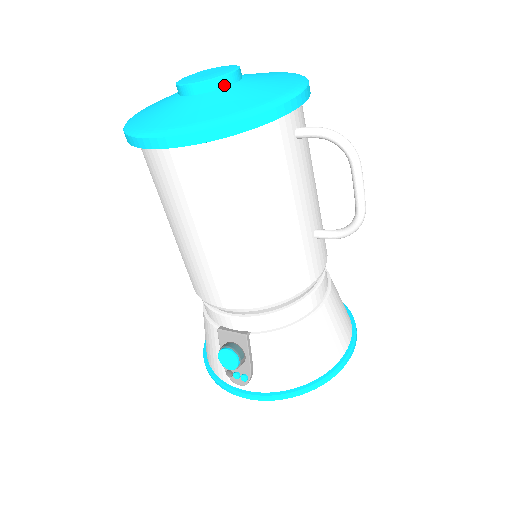
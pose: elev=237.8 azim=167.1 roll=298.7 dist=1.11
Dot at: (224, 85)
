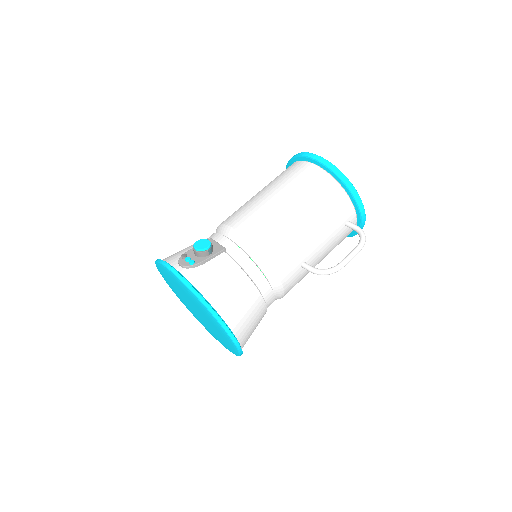
Dot at: occluded
